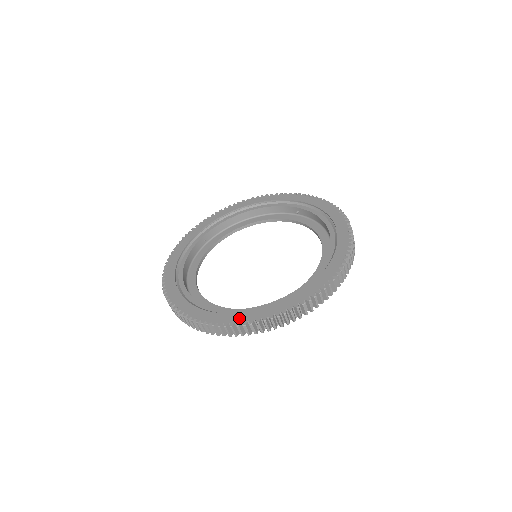
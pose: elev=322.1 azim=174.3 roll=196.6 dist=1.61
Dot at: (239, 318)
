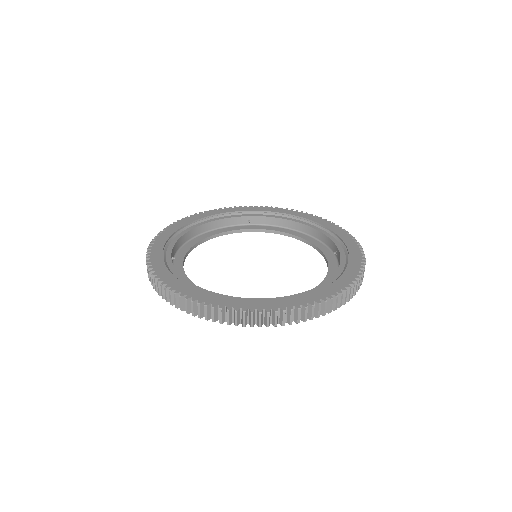
Dot at: (167, 277)
